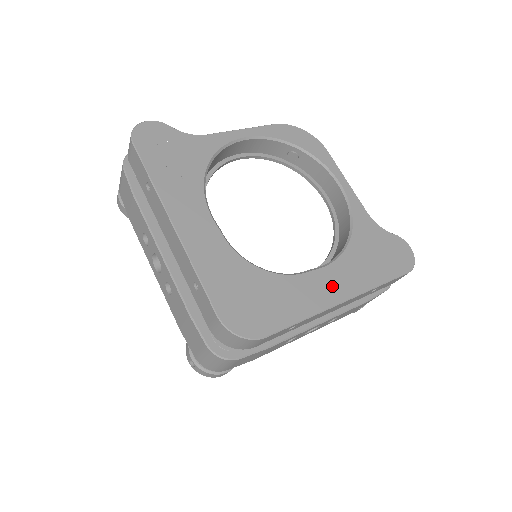
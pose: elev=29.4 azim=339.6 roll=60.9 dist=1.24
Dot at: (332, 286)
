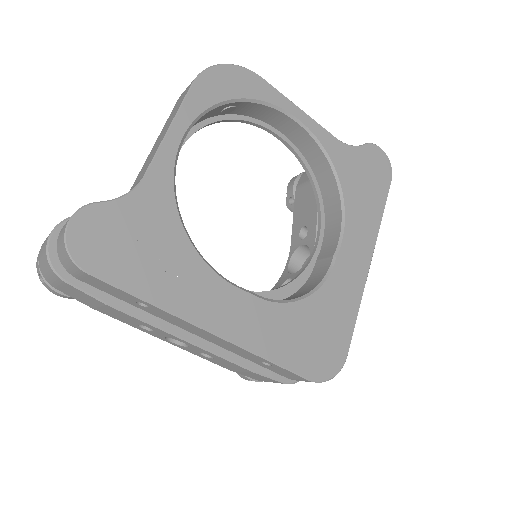
Dot at: (357, 256)
